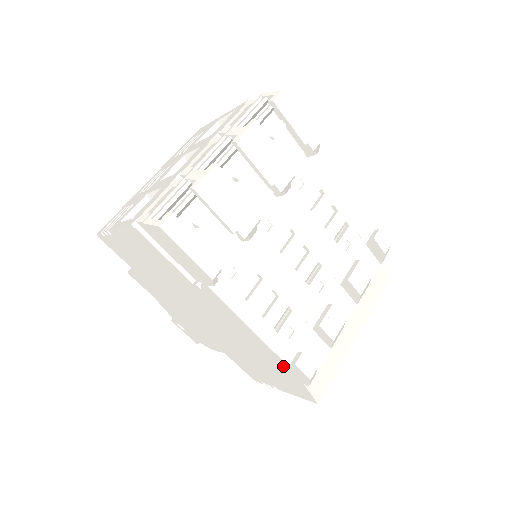
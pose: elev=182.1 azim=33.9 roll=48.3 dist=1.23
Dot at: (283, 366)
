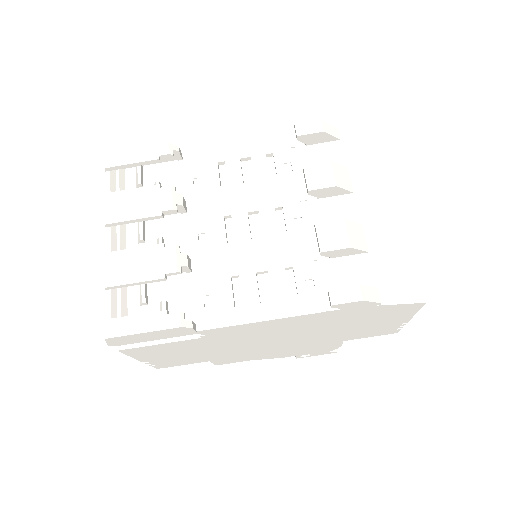
Dot at: (342, 313)
